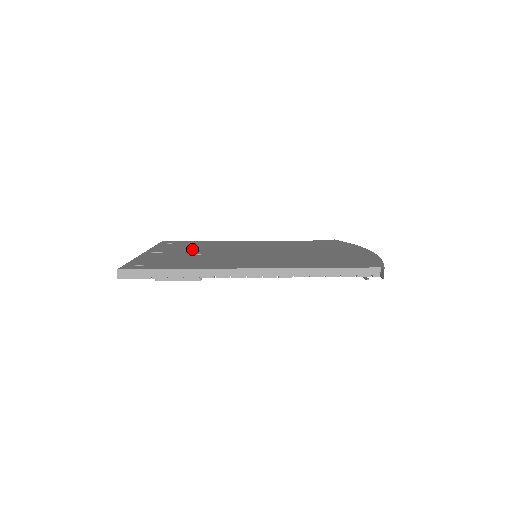
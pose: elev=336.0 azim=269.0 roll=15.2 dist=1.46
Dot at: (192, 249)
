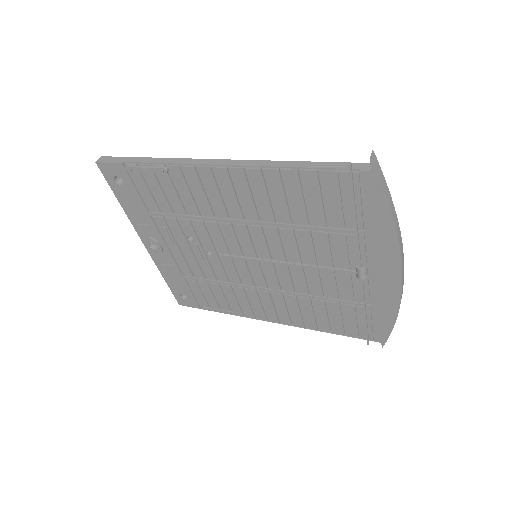
Dot at: occluded
